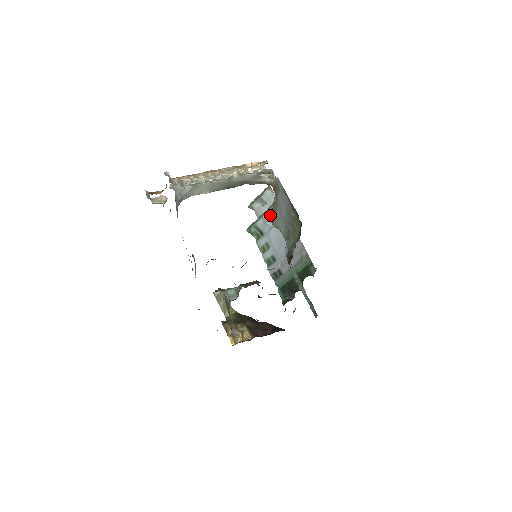
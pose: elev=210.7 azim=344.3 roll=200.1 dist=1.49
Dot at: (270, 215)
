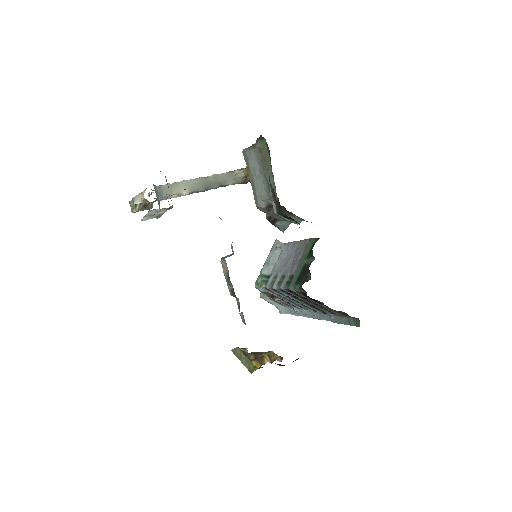
Dot at: (271, 256)
